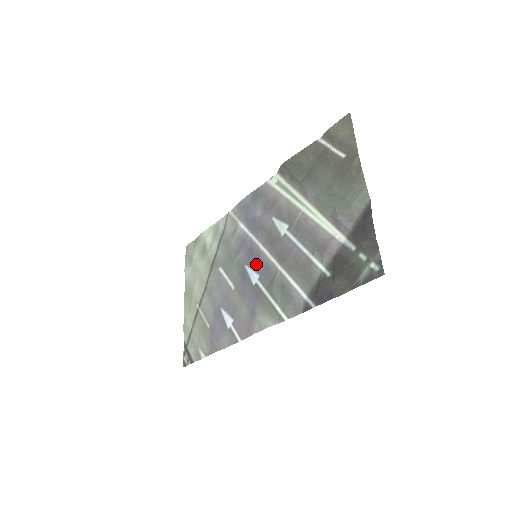
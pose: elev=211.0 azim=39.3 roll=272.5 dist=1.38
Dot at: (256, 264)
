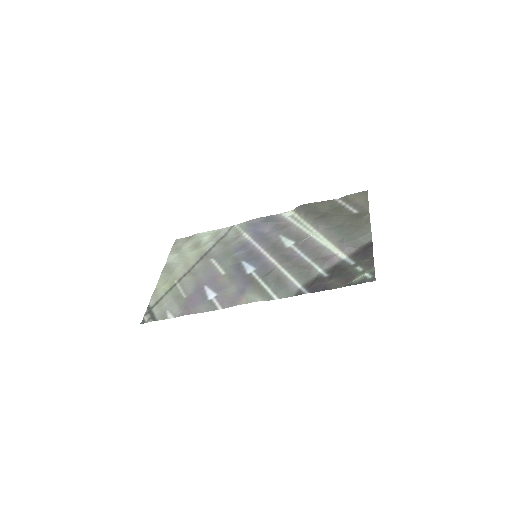
Dot at: (255, 261)
